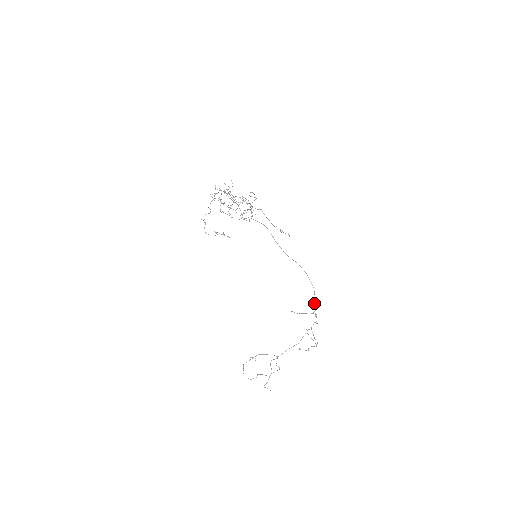
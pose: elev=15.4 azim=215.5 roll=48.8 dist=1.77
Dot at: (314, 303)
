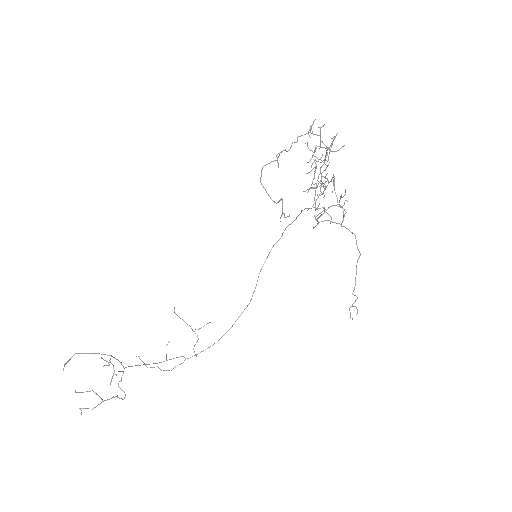
Dot at: (208, 323)
